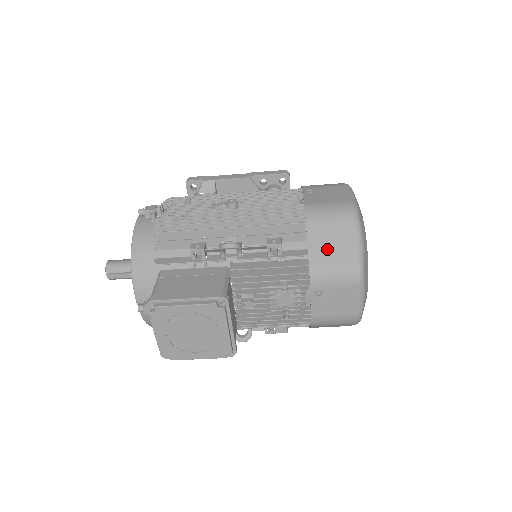
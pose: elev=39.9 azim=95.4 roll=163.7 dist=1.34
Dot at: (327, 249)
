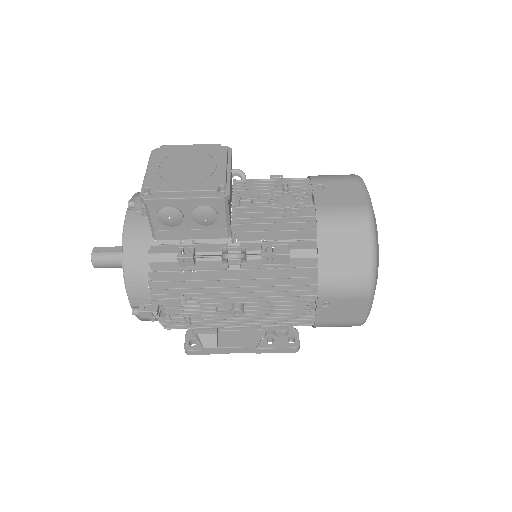
Dot at: occluded
